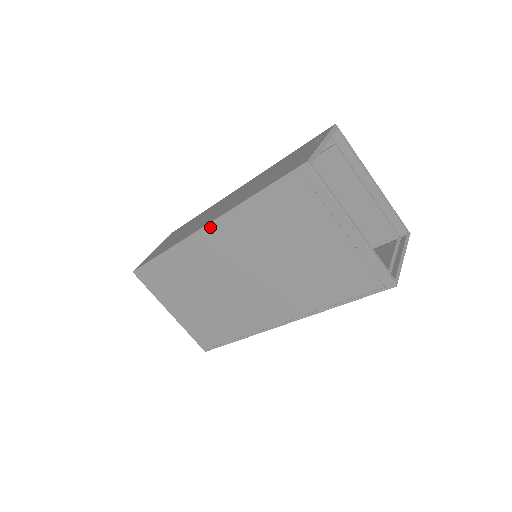
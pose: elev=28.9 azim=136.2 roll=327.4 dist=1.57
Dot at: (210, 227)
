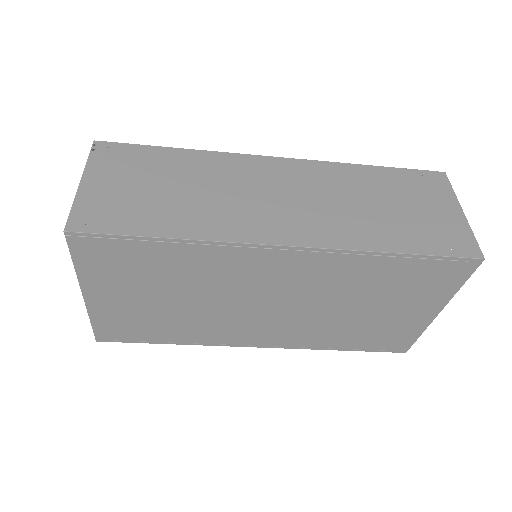
Dot at: (298, 250)
